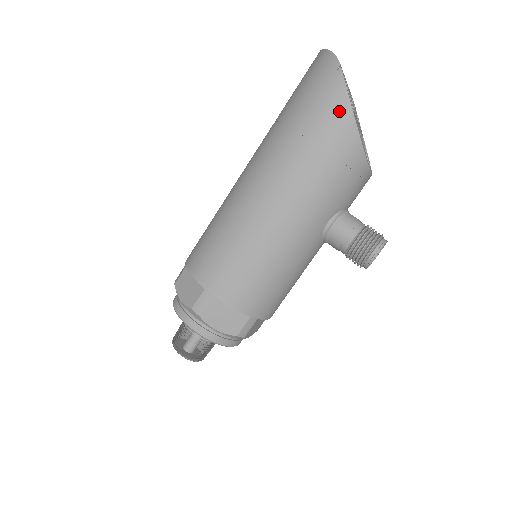
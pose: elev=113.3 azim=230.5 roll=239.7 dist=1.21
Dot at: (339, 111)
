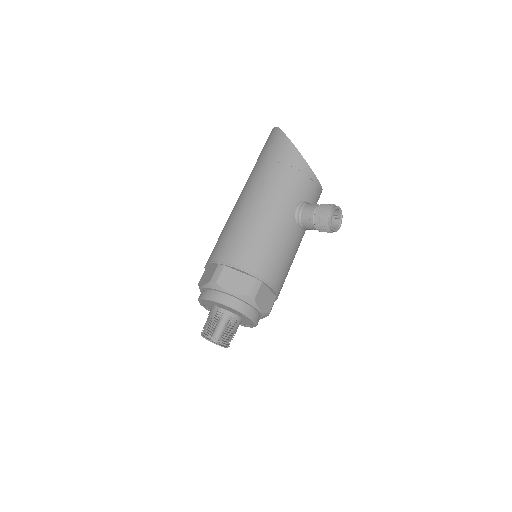
Dot at: (283, 144)
